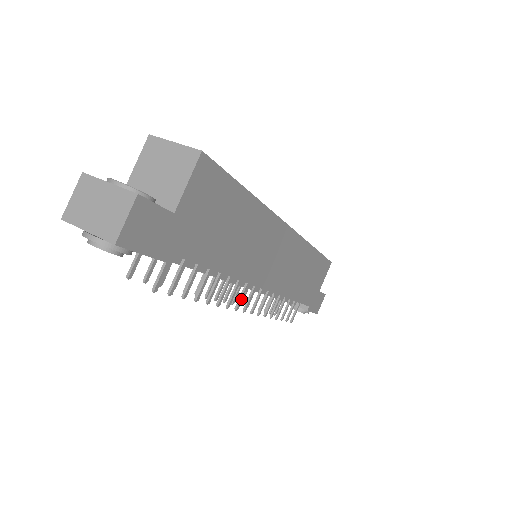
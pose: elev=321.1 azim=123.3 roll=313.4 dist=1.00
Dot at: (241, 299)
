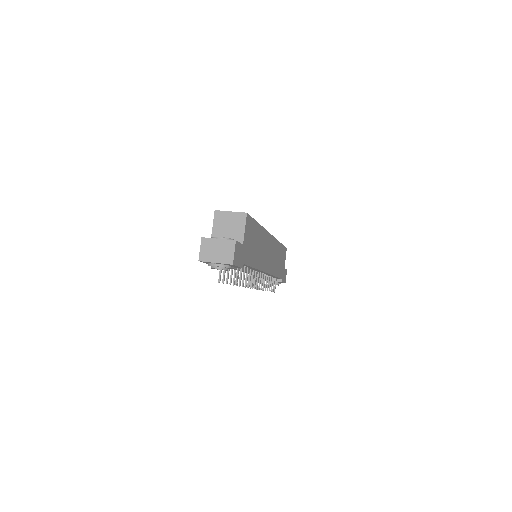
Dot at: occluded
